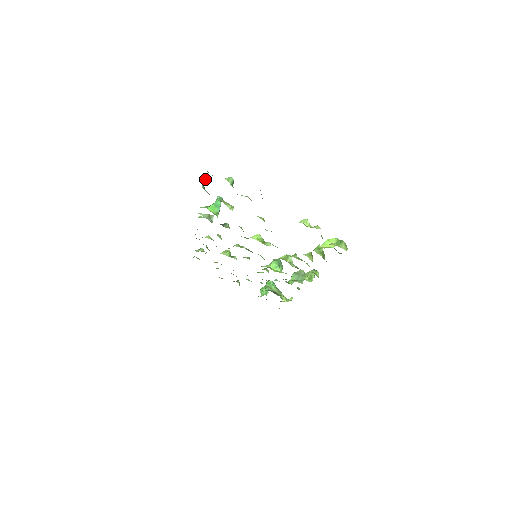
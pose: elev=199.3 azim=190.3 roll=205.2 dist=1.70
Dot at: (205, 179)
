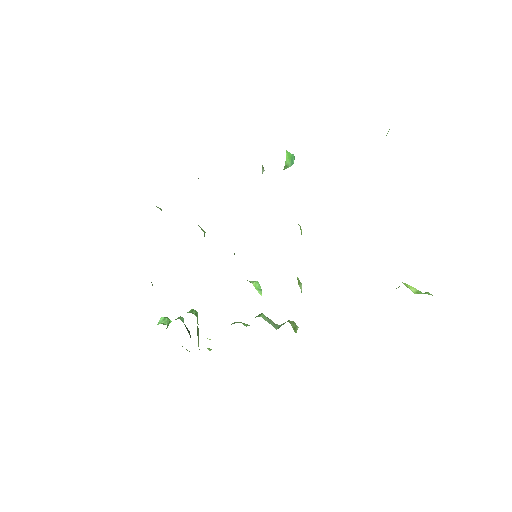
Dot at: occluded
